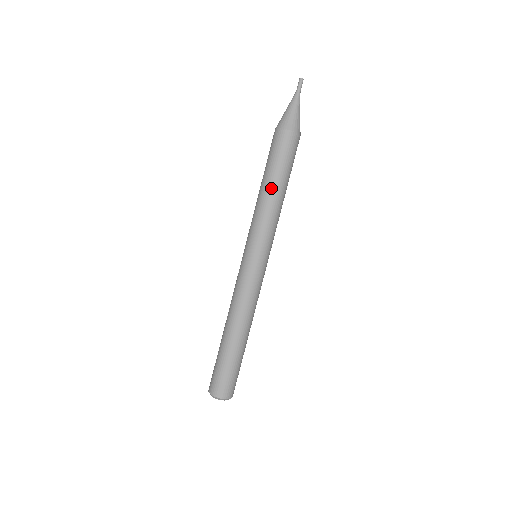
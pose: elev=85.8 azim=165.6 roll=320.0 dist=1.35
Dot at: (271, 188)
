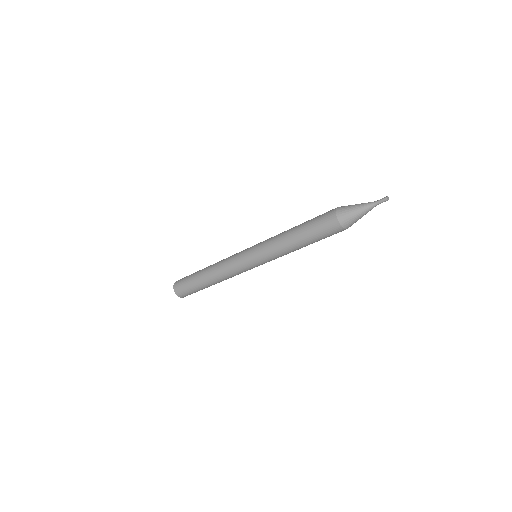
Dot at: (295, 240)
